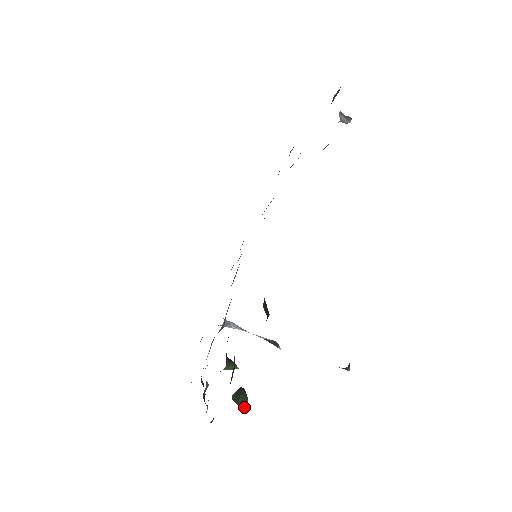
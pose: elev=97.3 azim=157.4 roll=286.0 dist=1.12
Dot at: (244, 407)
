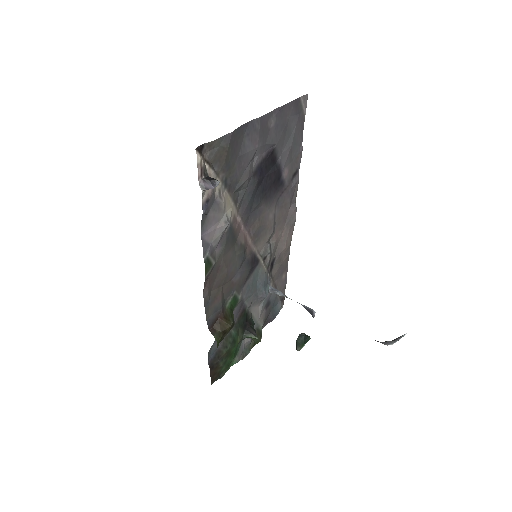
Dot at: (298, 350)
